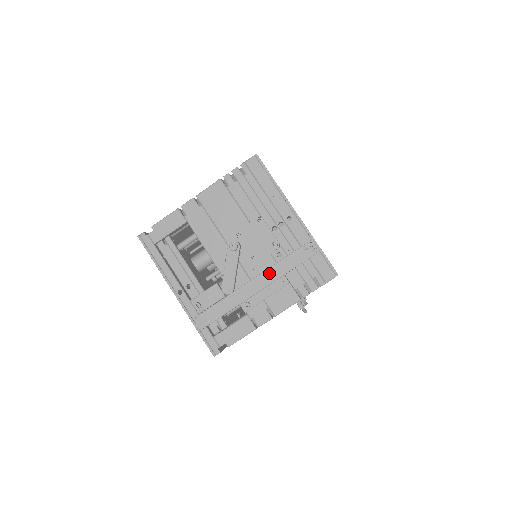
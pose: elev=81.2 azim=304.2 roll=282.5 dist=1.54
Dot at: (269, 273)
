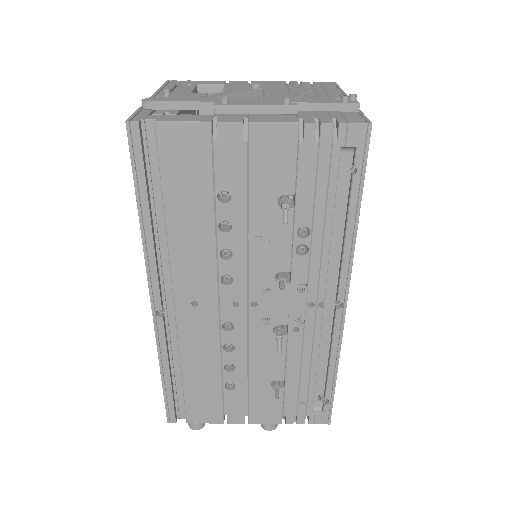
Dot at: (278, 99)
